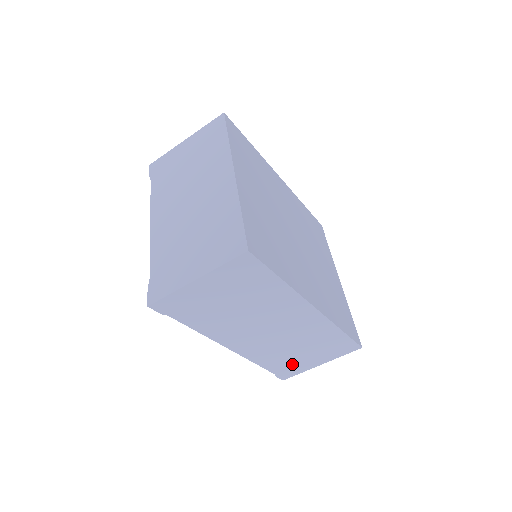
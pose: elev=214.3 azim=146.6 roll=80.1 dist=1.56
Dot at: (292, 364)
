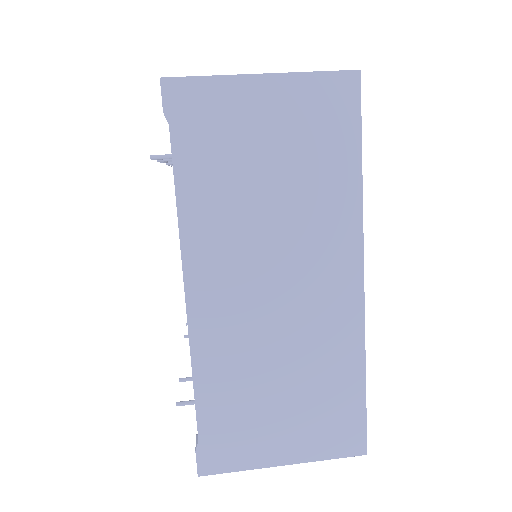
Dot at: (243, 426)
